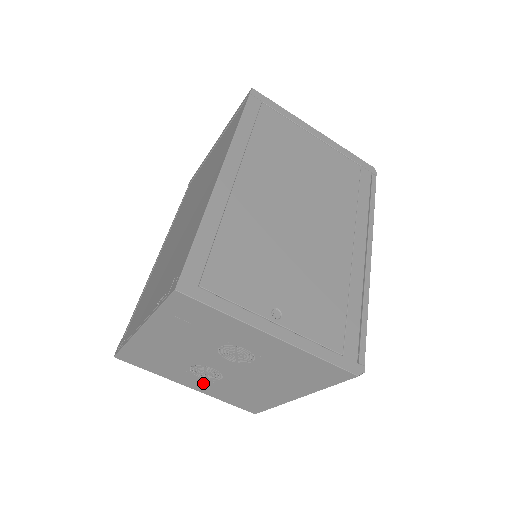
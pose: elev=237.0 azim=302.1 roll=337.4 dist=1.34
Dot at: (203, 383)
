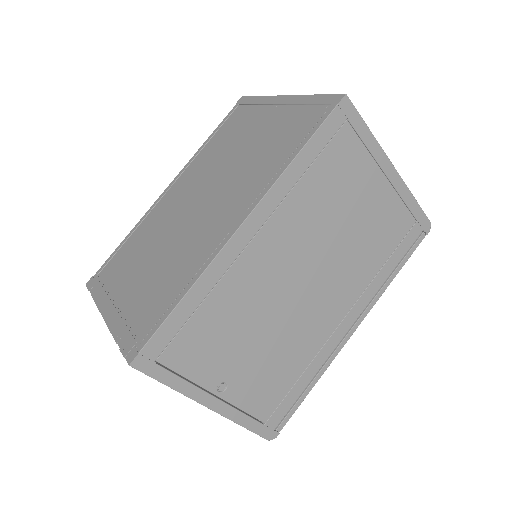
Dot at: occluded
